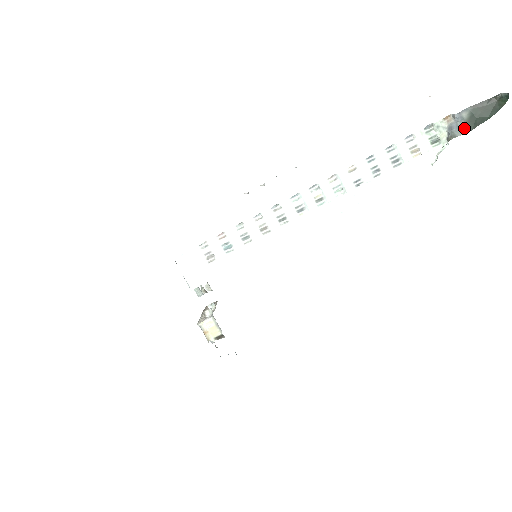
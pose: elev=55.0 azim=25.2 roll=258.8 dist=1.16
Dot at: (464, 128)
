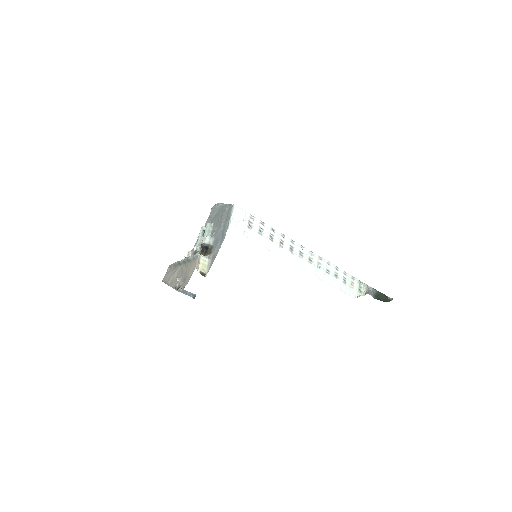
Dot at: (373, 295)
